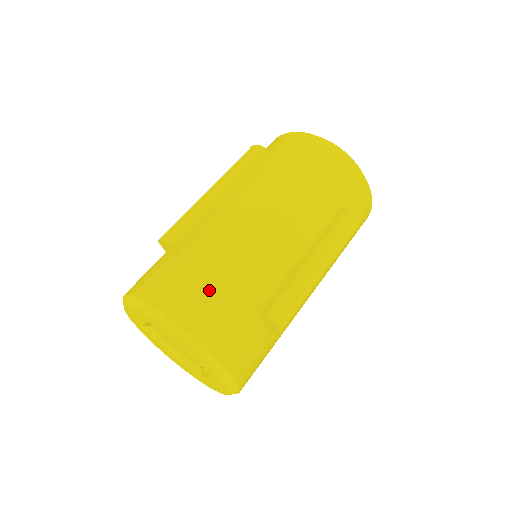
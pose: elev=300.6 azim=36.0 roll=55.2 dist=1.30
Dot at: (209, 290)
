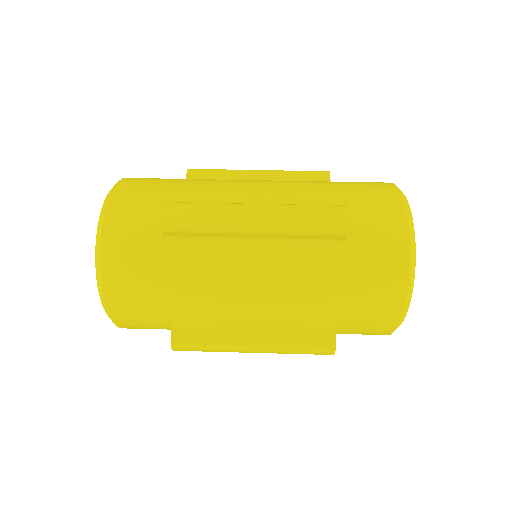
Dot at: (163, 181)
